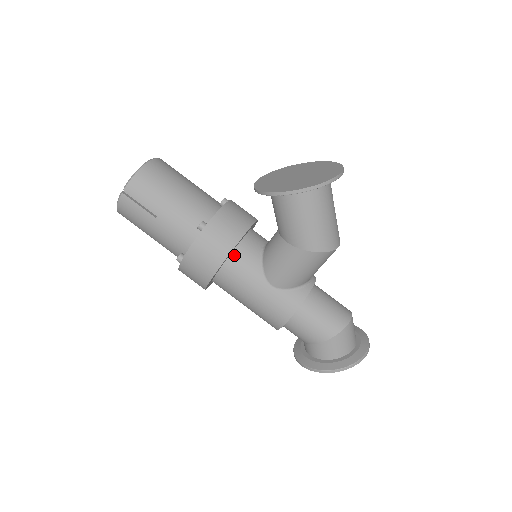
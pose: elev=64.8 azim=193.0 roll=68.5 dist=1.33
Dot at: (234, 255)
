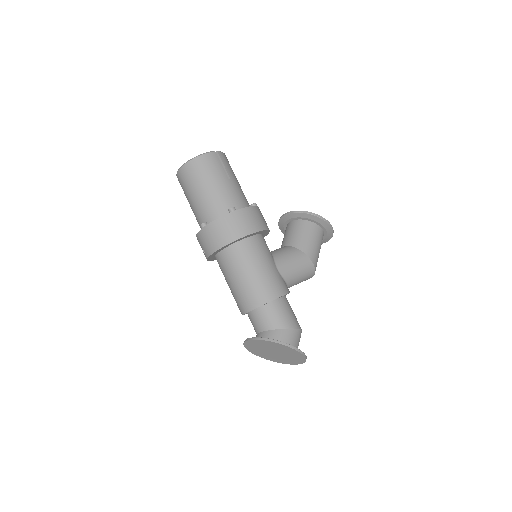
Dot at: (262, 236)
